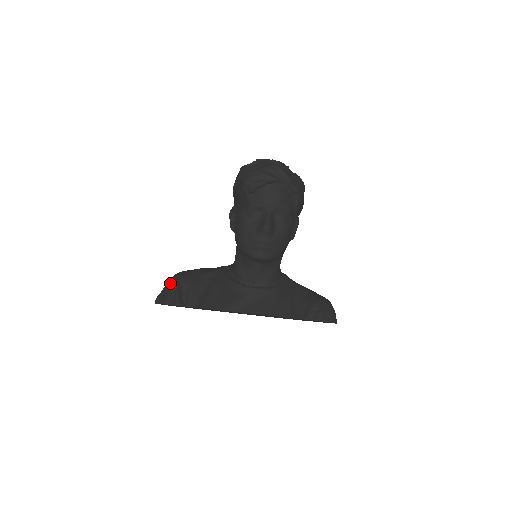
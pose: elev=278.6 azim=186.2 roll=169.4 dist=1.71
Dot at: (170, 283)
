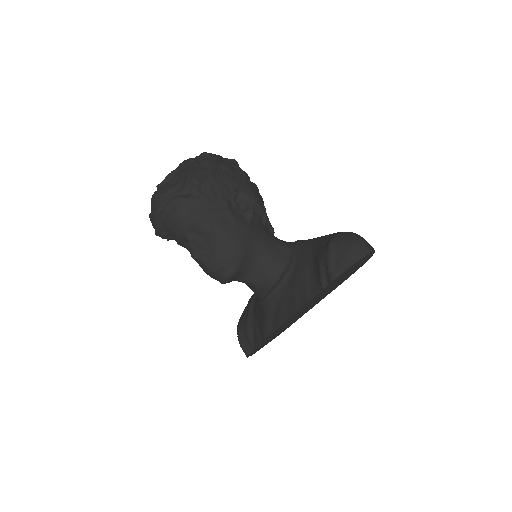
Dot at: occluded
